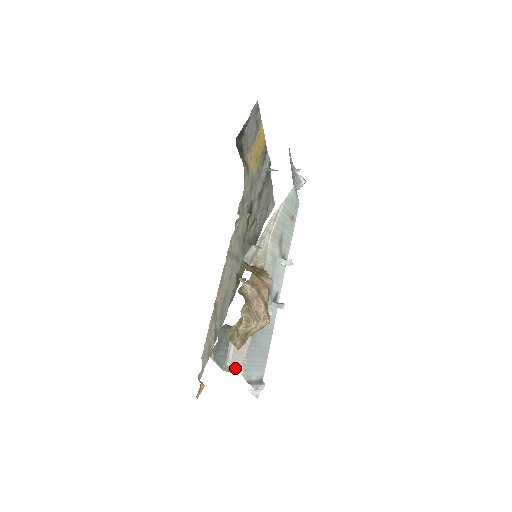
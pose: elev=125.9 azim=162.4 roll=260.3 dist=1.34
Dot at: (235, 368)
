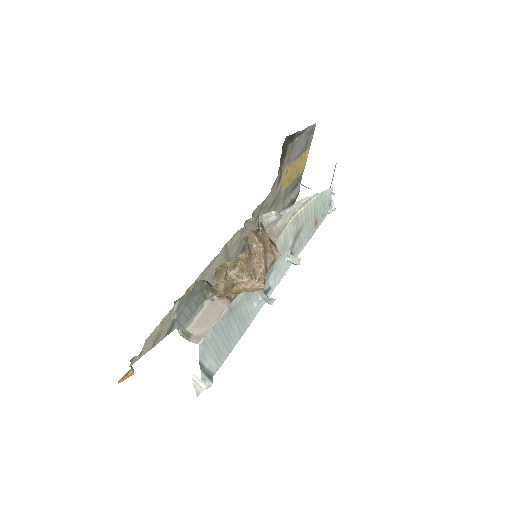
Dot at: (194, 336)
